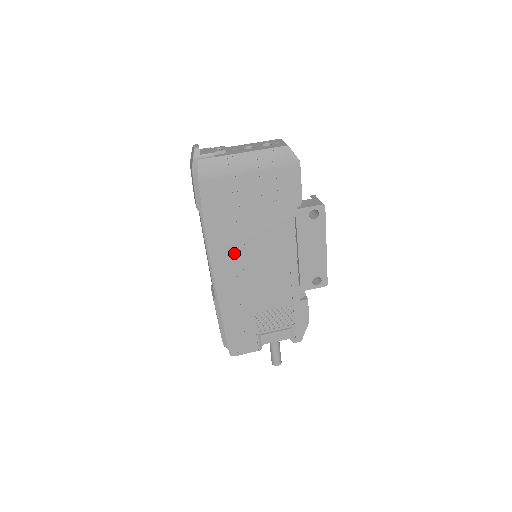
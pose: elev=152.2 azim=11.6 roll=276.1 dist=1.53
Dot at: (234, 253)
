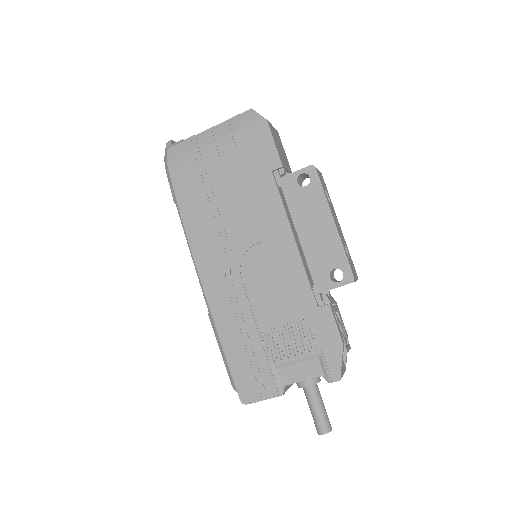
Dot at: (218, 246)
